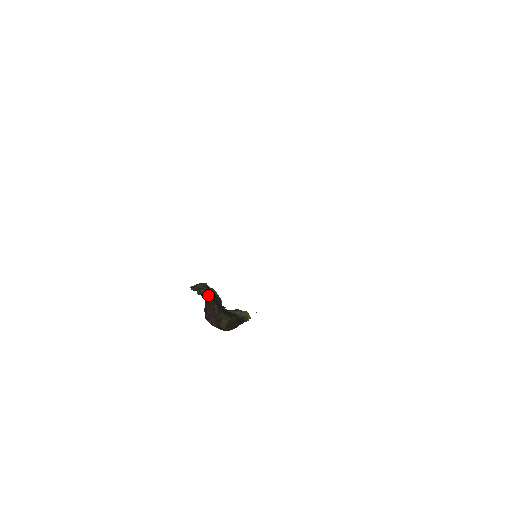
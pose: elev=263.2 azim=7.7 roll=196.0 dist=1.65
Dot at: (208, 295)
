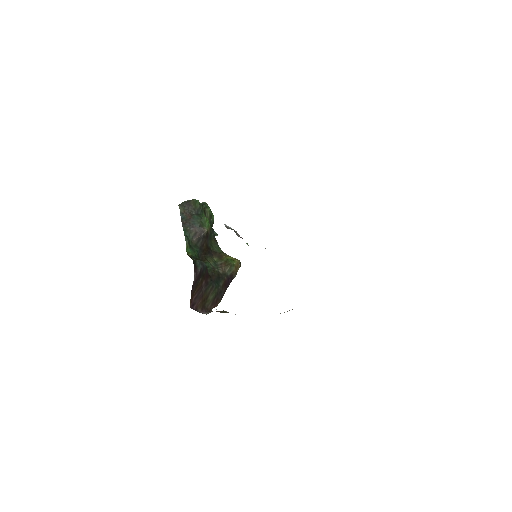
Dot at: (196, 279)
